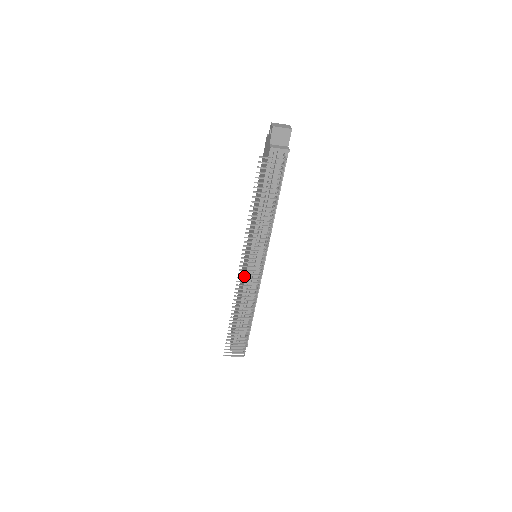
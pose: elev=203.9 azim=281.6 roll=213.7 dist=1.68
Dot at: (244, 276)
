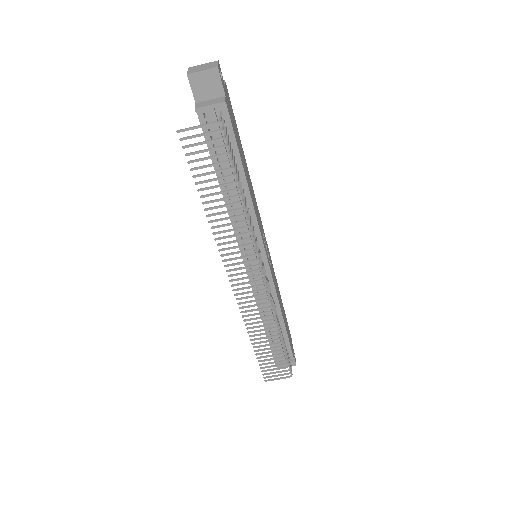
Dot at: occluded
